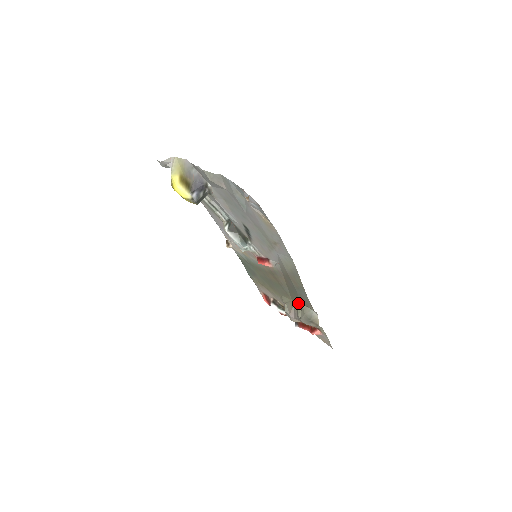
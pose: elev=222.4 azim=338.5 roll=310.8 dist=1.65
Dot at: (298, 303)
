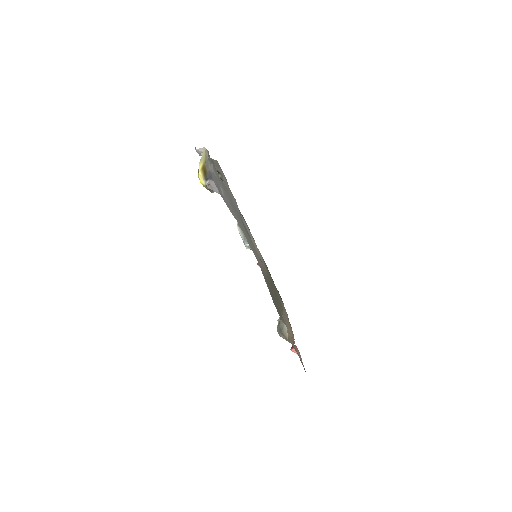
Dot at: (281, 313)
